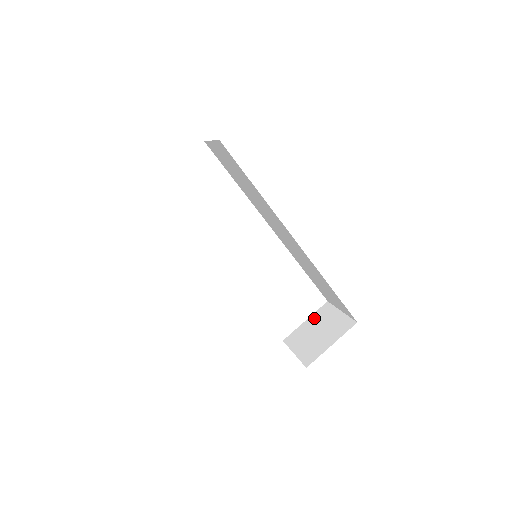
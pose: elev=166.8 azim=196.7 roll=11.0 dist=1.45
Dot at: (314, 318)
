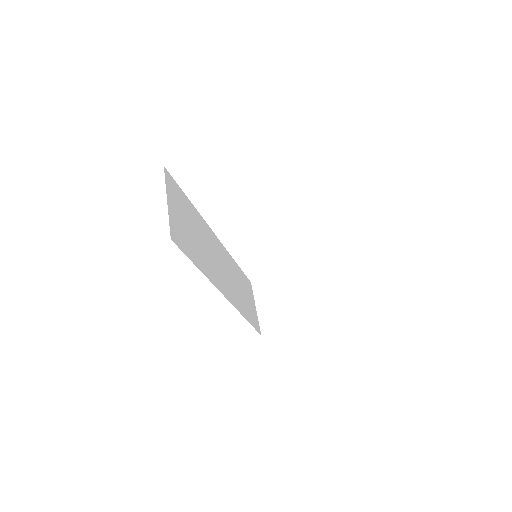
Dot at: (287, 278)
